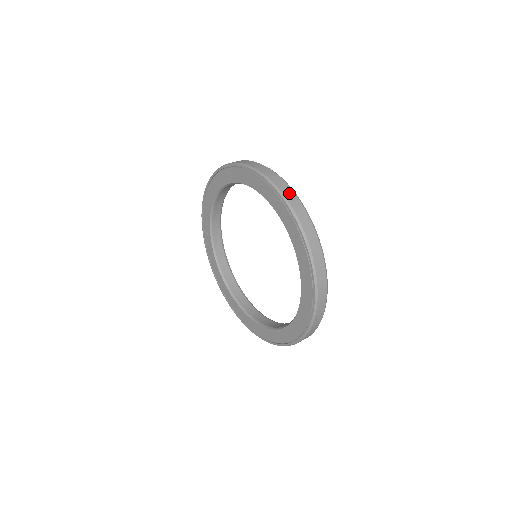
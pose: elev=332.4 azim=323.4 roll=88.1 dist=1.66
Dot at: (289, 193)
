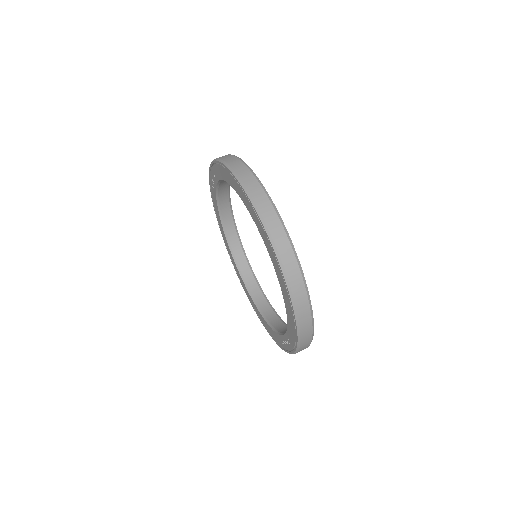
Dot at: (300, 293)
